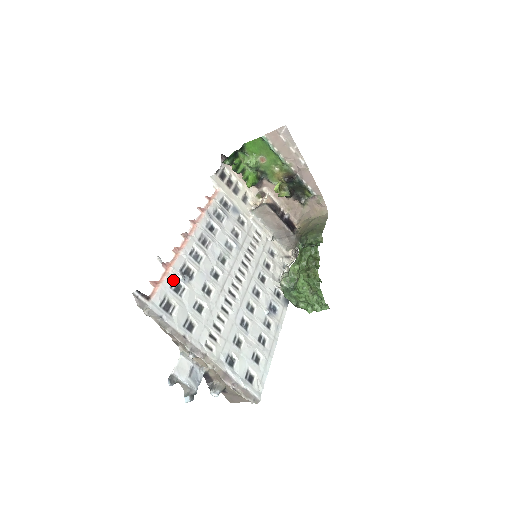
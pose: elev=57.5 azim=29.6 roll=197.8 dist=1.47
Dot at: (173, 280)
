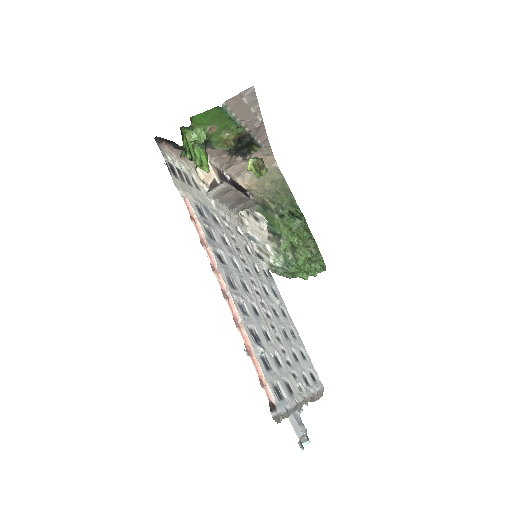
Dot at: (261, 360)
